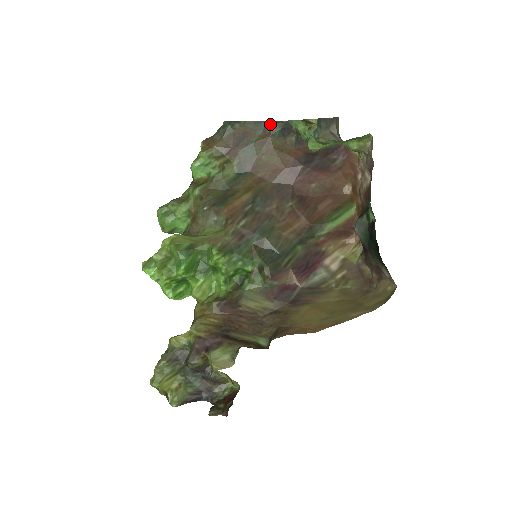
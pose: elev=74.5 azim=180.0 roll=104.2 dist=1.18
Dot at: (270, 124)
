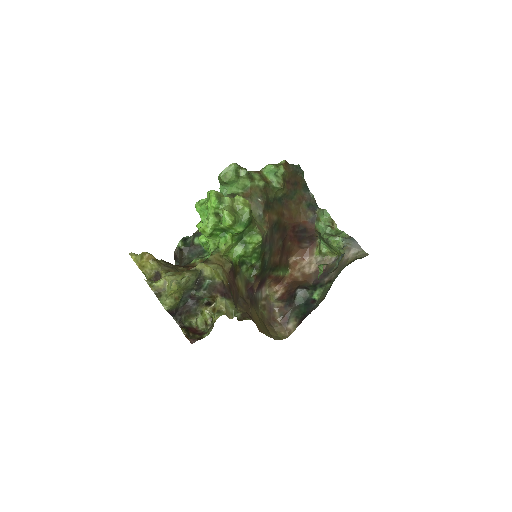
Dot at: (310, 194)
